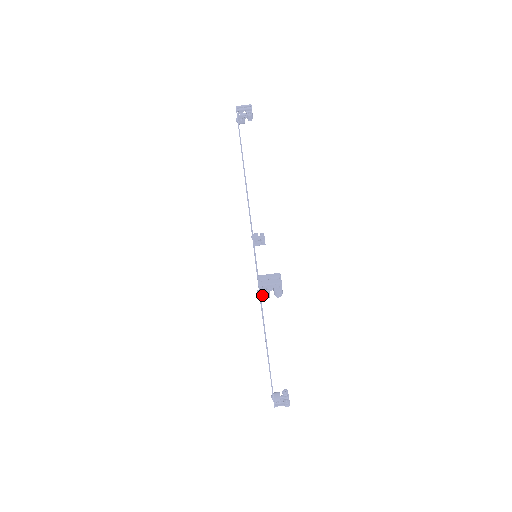
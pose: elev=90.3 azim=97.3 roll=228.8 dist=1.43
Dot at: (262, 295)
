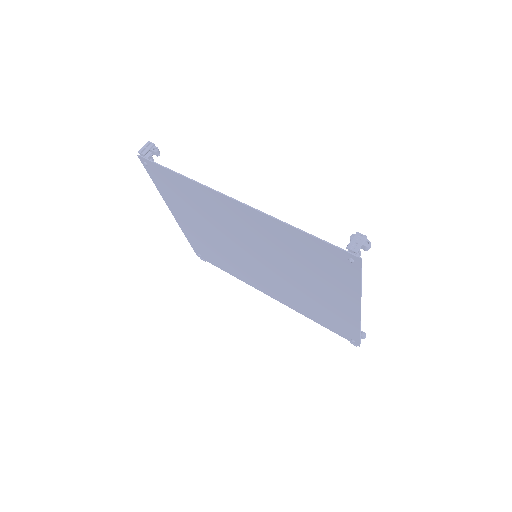
Dot at: (357, 259)
